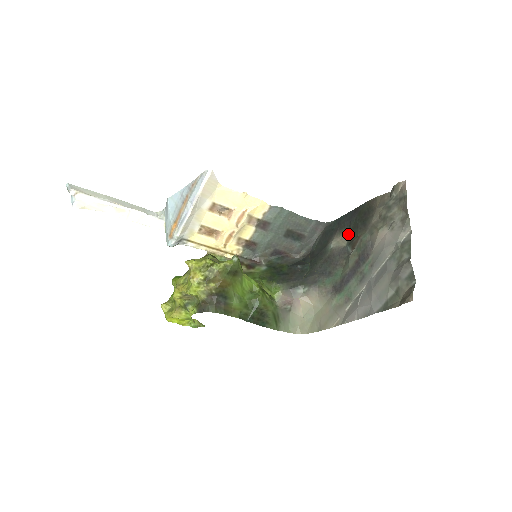
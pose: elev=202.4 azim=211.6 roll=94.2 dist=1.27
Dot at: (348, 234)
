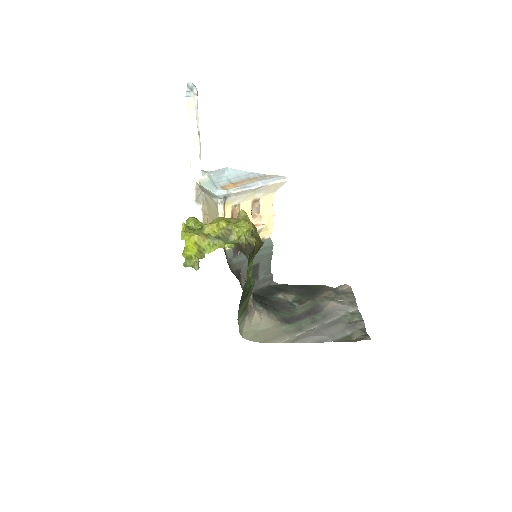
Dot at: (295, 296)
